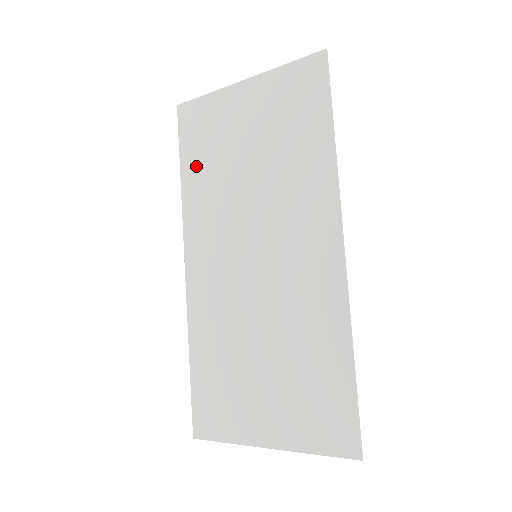
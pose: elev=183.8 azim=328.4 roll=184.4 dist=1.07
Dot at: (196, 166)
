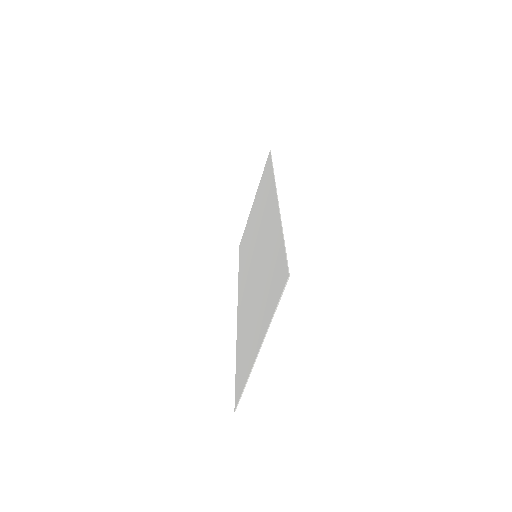
Dot at: (242, 257)
